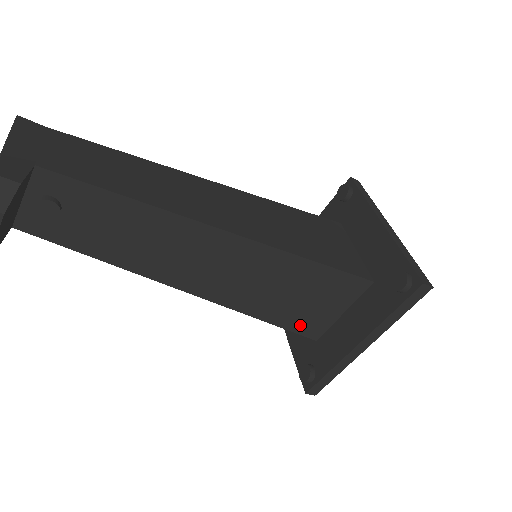
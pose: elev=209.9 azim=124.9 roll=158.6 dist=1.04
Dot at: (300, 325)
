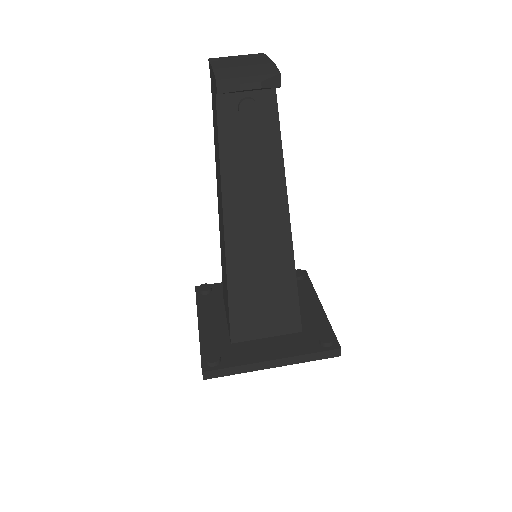
Dot at: (239, 322)
